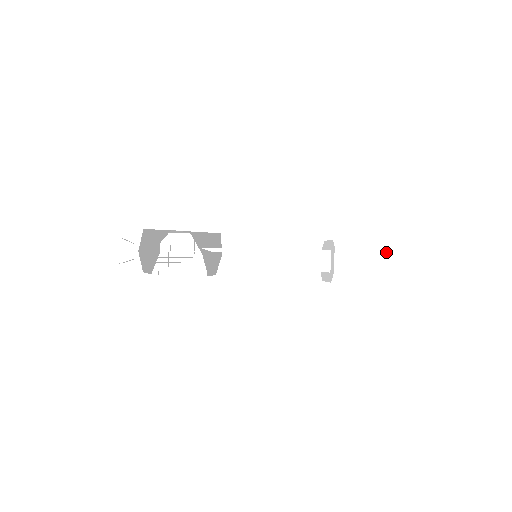
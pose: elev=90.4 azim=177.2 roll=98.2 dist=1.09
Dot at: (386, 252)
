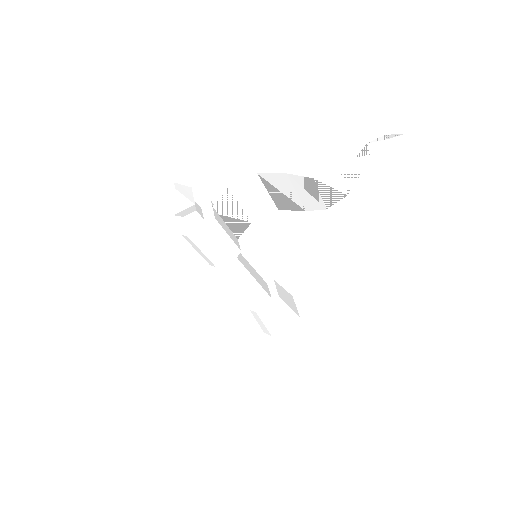
Dot at: (290, 296)
